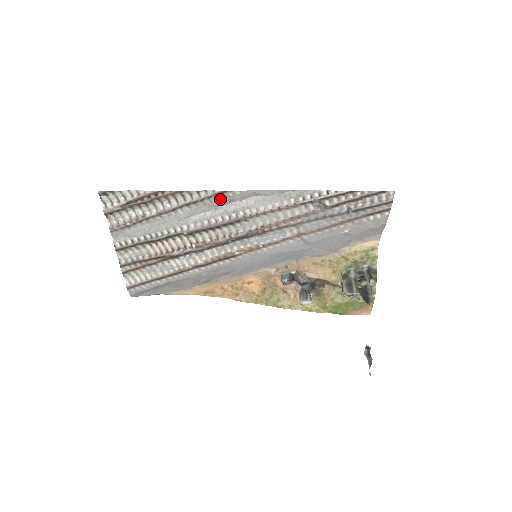
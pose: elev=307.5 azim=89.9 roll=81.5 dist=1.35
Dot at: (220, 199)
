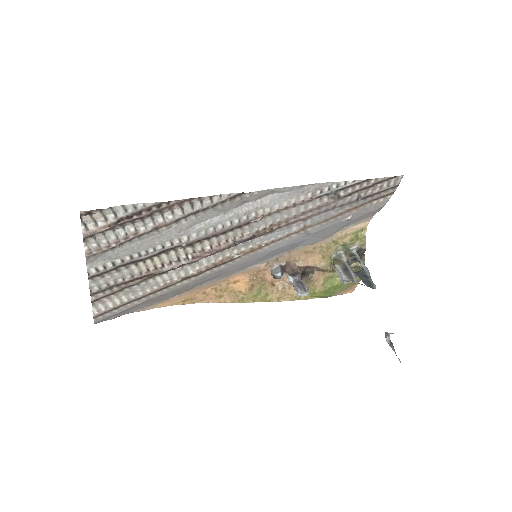
Dot at: (234, 202)
